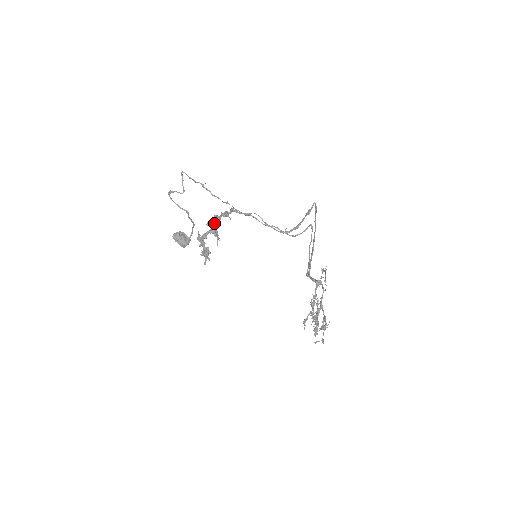
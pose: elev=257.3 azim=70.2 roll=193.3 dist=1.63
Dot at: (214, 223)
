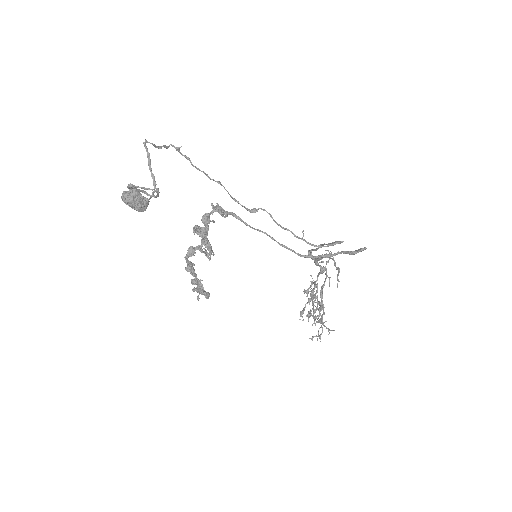
Dot at: (206, 233)
